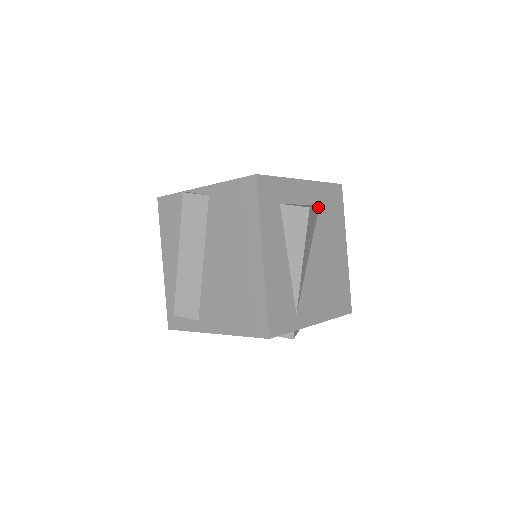
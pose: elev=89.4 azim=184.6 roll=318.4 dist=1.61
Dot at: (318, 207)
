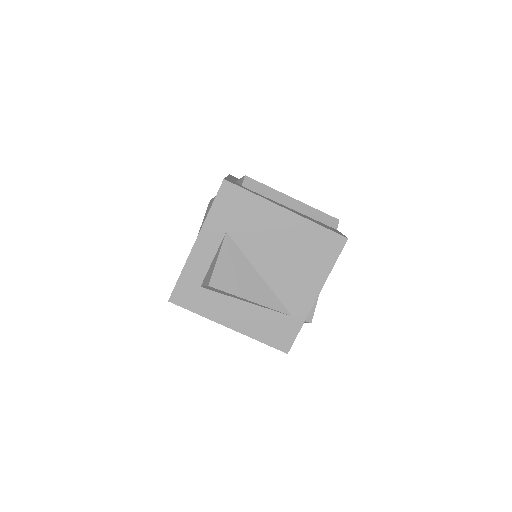
Dot at: (226, 238)
